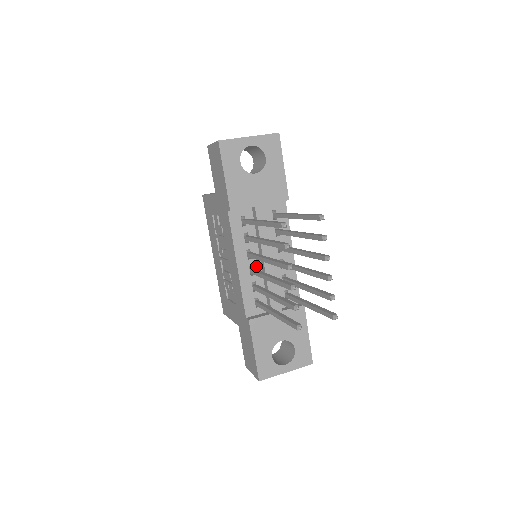
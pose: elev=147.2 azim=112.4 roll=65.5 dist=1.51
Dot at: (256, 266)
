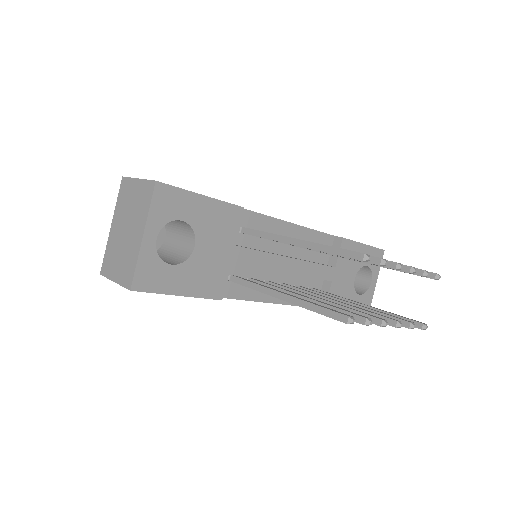
Dot at: (282, 279)
